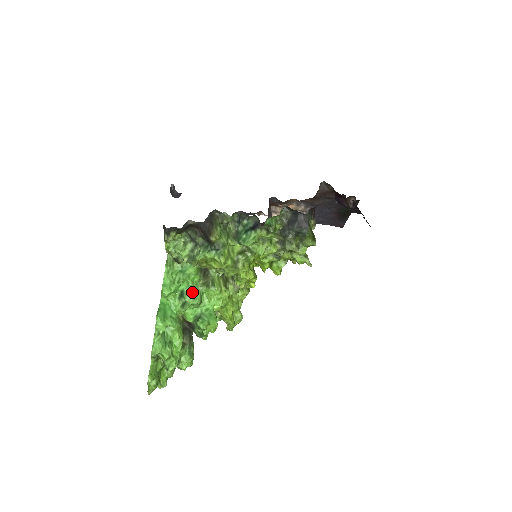
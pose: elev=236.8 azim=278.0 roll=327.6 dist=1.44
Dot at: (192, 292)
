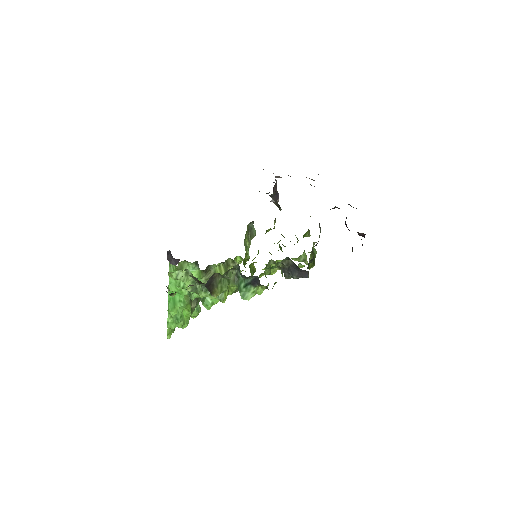
Dot at: occluded
